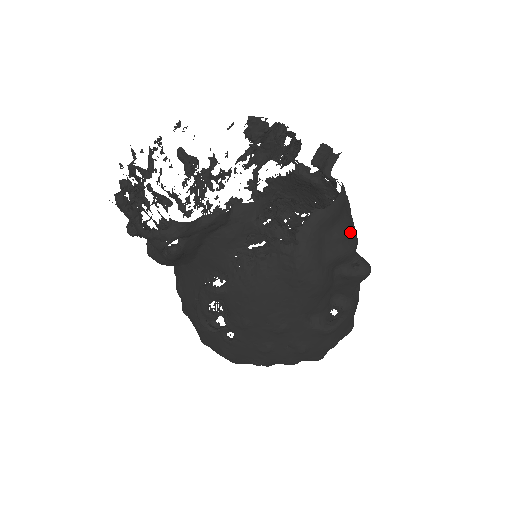
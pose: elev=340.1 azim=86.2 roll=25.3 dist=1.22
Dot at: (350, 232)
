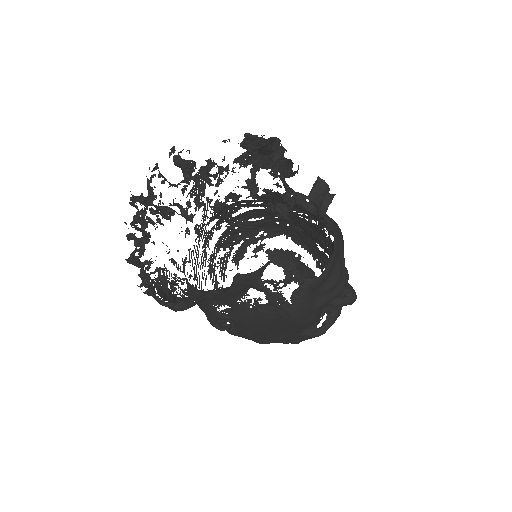
Dot at: (340, 279)
